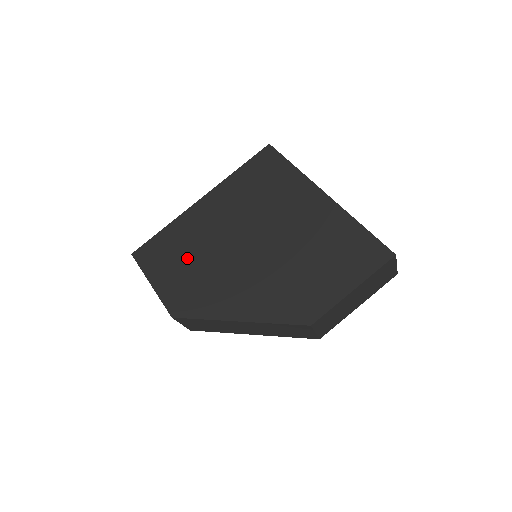
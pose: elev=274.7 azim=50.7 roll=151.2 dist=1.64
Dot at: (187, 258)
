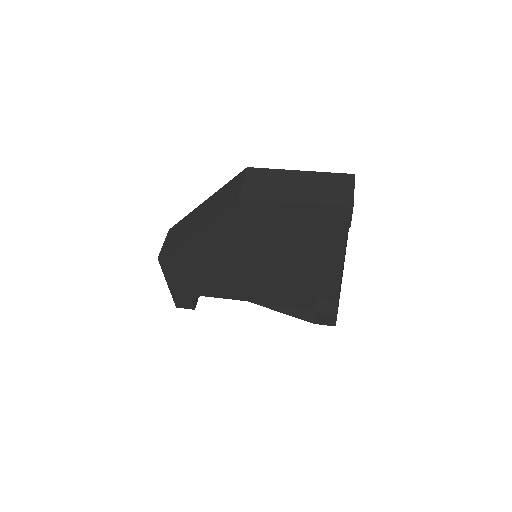
Dot at: occluded
